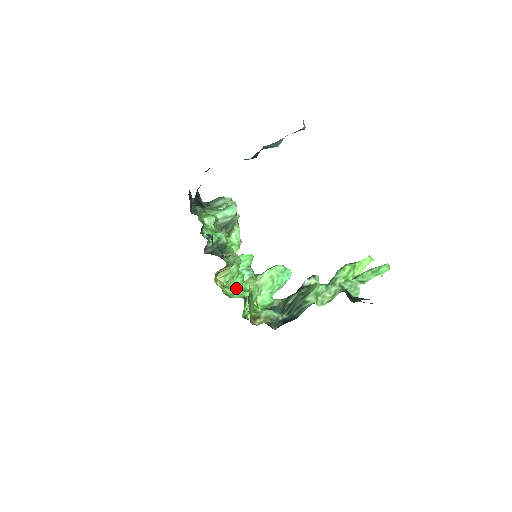
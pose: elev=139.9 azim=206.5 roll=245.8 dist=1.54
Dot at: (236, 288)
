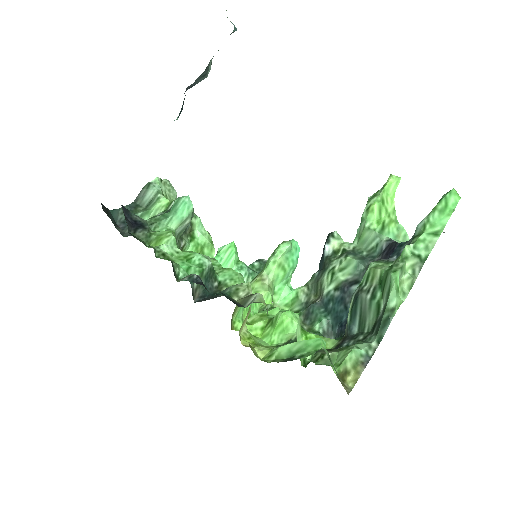
Dot at: (293, 350)
